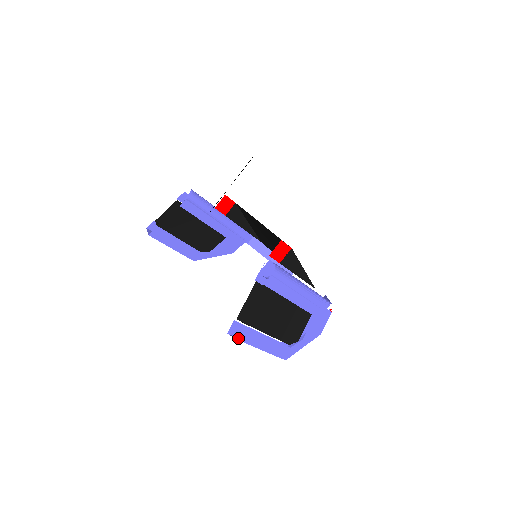
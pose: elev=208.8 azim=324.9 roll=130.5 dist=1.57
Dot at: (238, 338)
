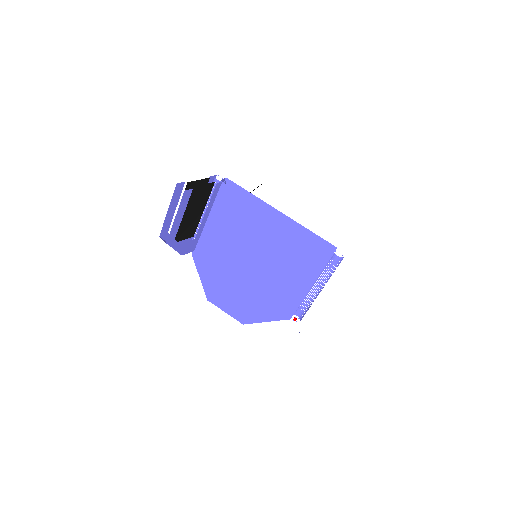
Dot at: occluded
